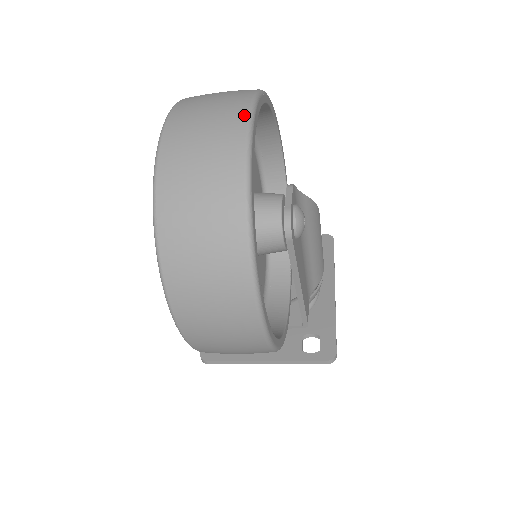
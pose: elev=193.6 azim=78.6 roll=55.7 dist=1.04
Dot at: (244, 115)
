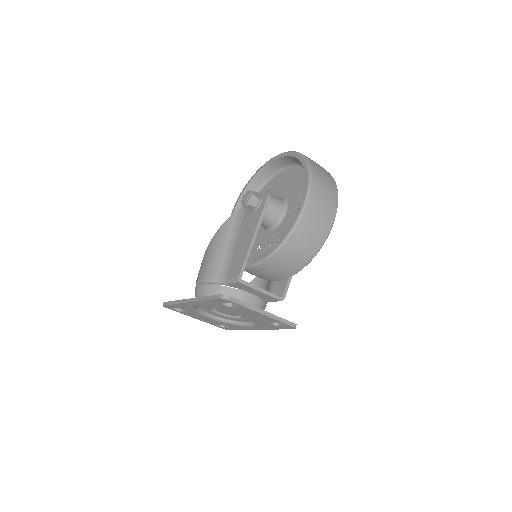
Dot at: occluded
